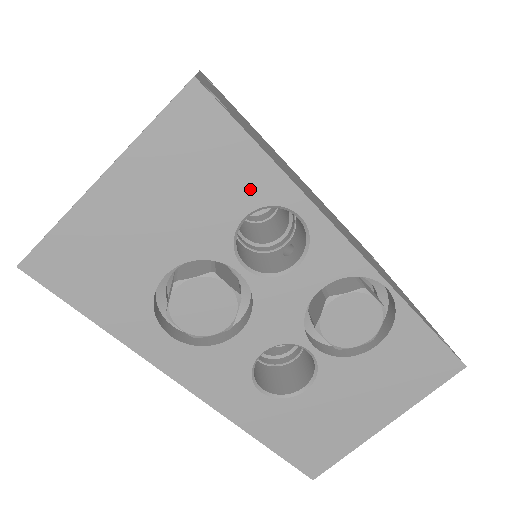
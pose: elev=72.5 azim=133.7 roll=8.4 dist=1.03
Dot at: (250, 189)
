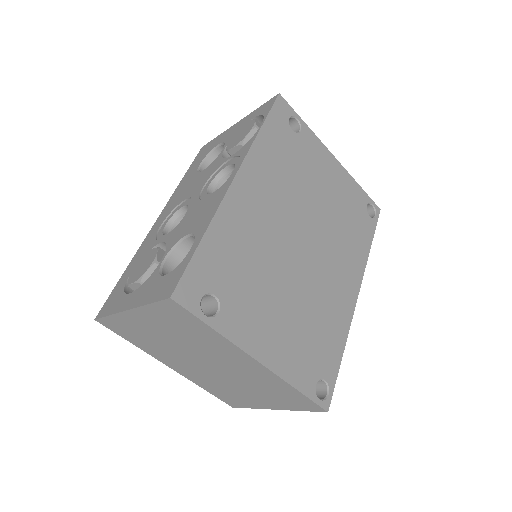
Dot at: occluded
